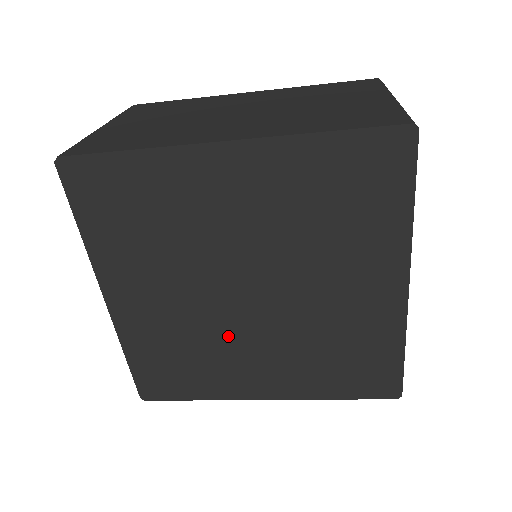
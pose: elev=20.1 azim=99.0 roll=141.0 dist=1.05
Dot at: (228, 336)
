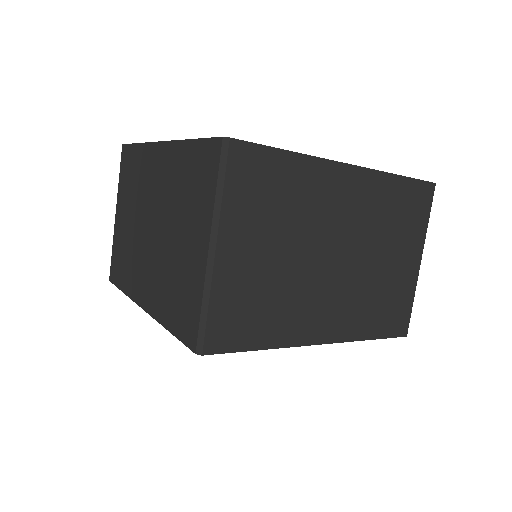
Dot at: occluded
